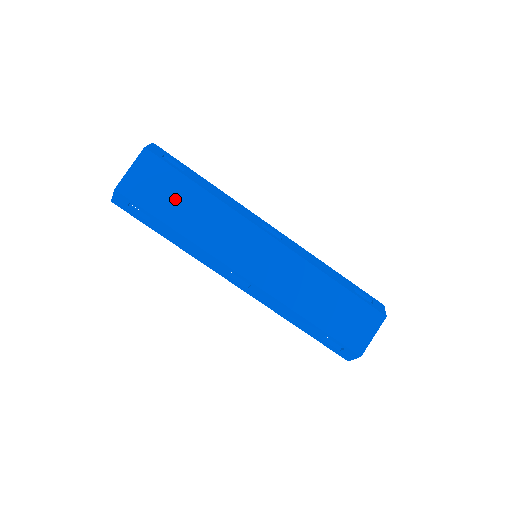
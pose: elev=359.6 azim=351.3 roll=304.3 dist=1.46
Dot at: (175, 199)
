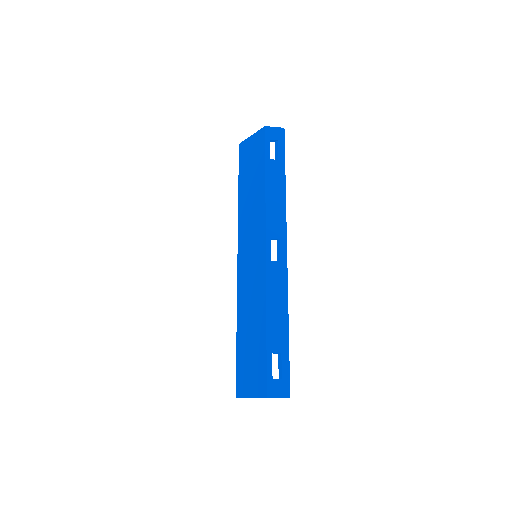
Dot at: (252, 174)
